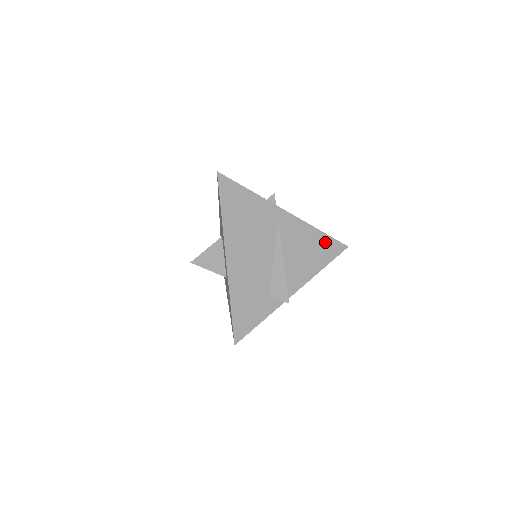
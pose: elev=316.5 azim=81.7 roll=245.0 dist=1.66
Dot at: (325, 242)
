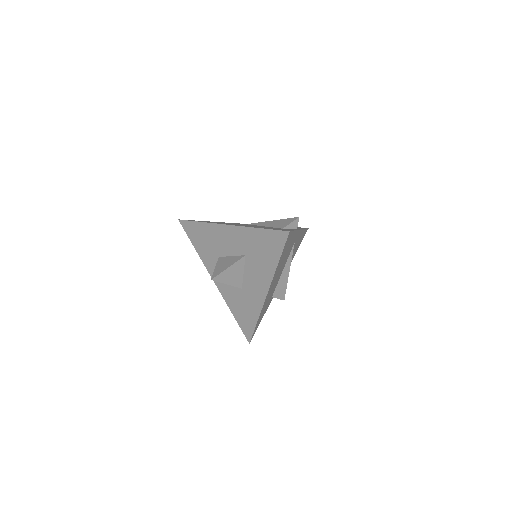
Dot at: occluded
